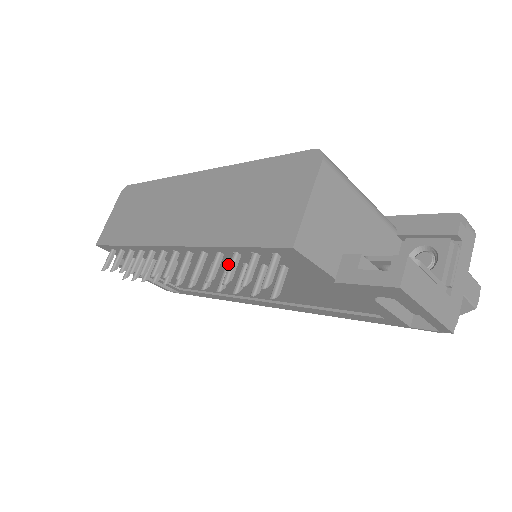
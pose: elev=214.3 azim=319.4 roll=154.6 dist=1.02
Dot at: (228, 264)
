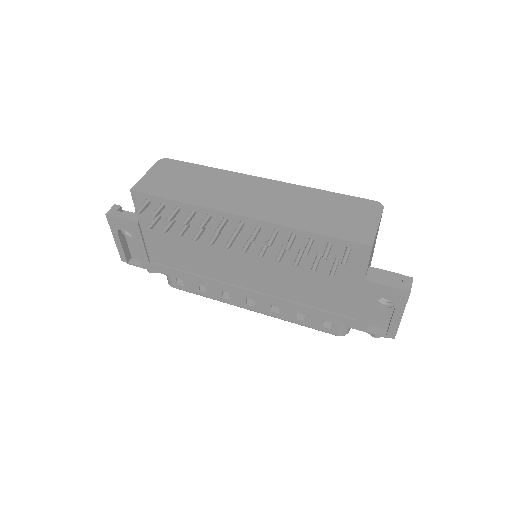
Dot at: (285, 246)
